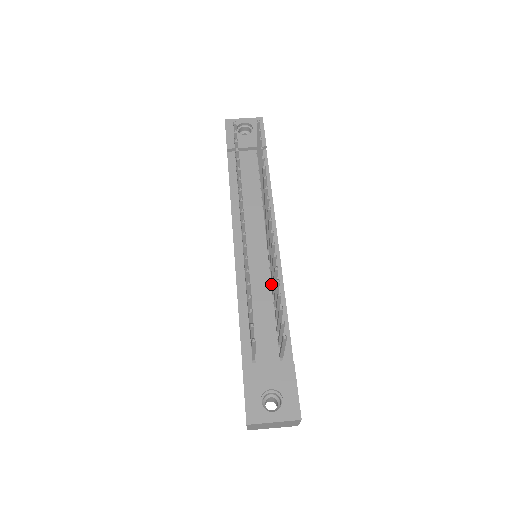
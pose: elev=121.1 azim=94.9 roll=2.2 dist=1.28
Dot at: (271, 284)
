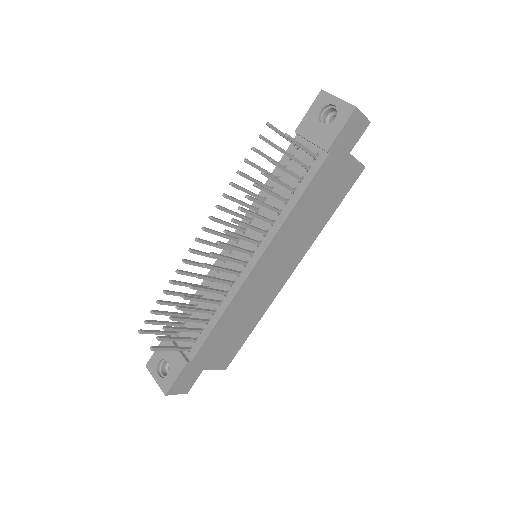
Dot at: (225, 294)
